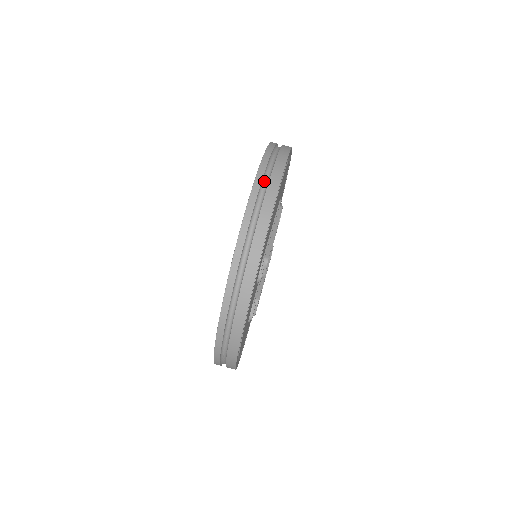
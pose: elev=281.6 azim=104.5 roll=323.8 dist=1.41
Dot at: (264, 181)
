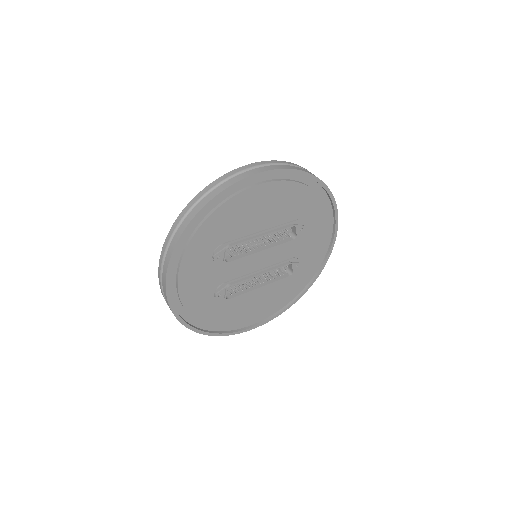
Dot at: (233, 177)
